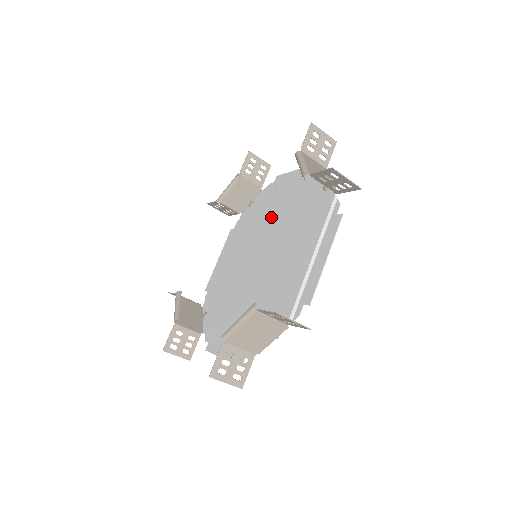
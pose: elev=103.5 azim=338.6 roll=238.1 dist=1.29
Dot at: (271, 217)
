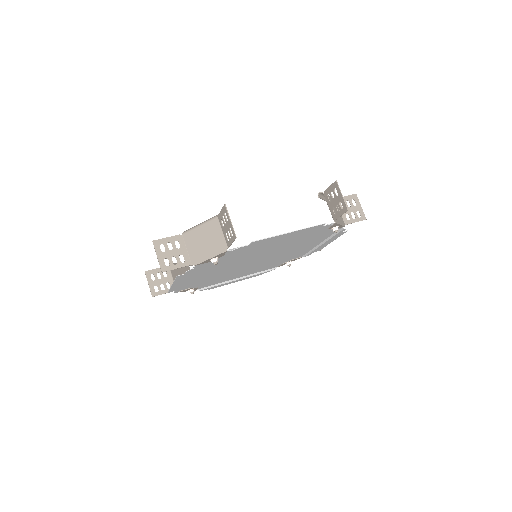
Dot at: (289, 252)
